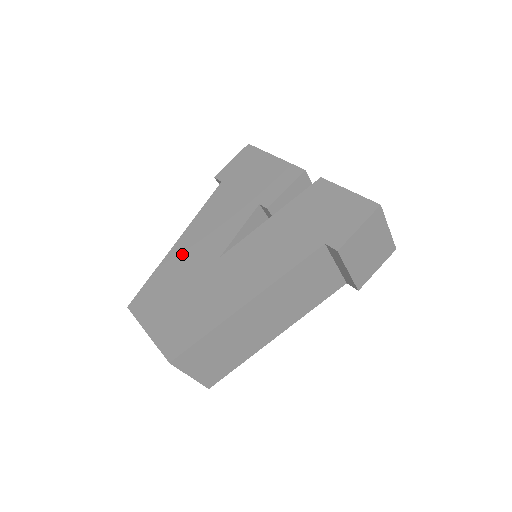
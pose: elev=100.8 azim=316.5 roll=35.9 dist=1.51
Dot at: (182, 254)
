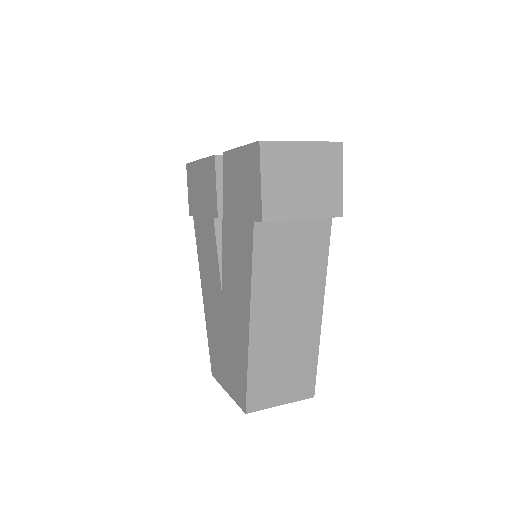
Dot at: (208, 305)
